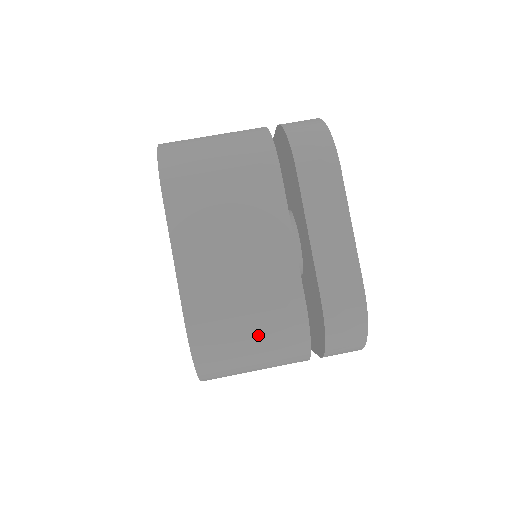
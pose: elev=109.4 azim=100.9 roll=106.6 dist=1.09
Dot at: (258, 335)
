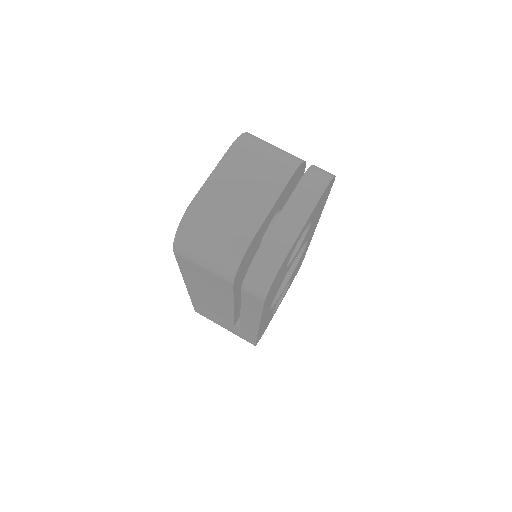
Dot at: (220, 233)
